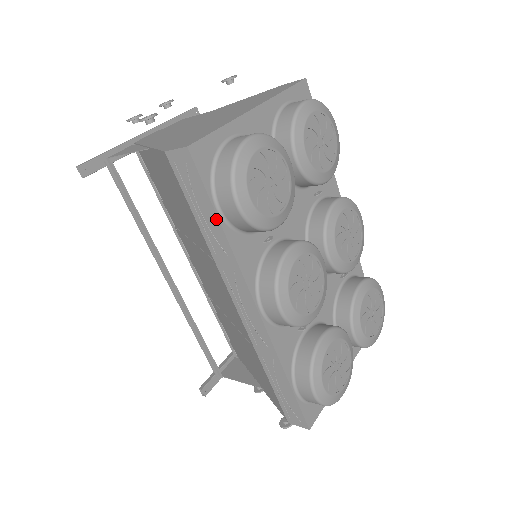
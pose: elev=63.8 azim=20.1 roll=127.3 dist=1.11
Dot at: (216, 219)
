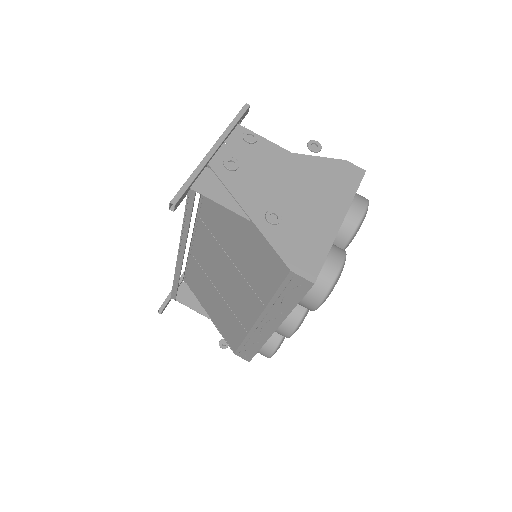
Dot at: (294, 305)
